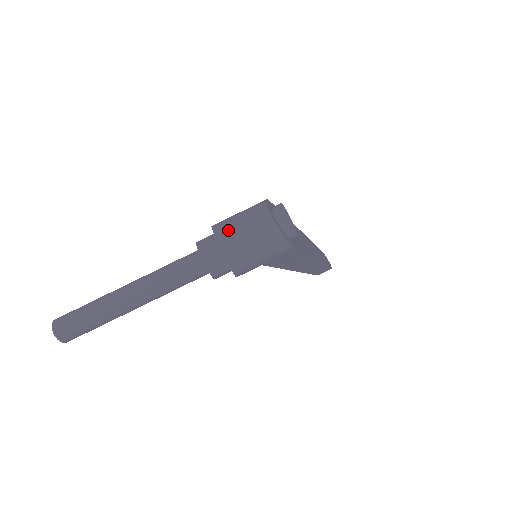
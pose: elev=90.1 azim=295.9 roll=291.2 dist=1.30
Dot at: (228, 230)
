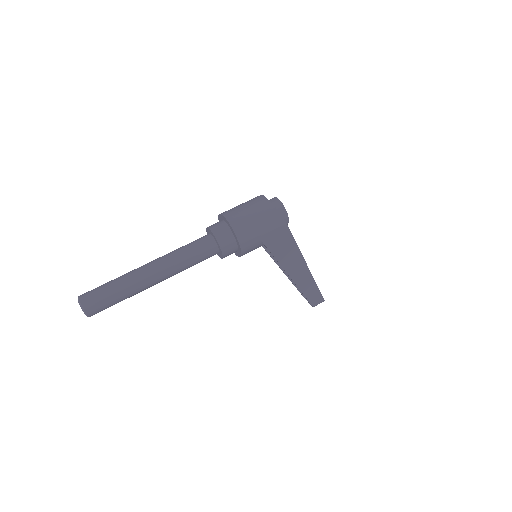
Dot at: (232, 210)
